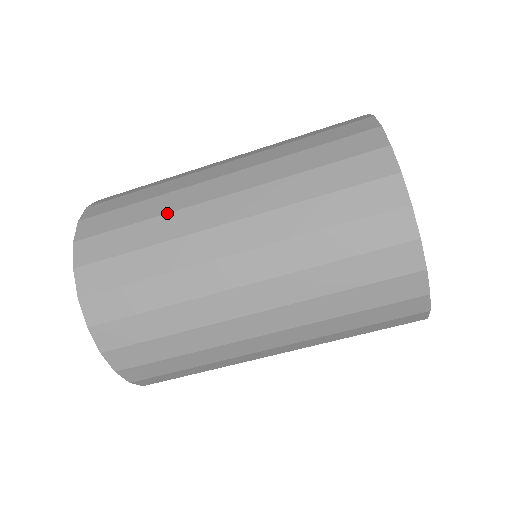
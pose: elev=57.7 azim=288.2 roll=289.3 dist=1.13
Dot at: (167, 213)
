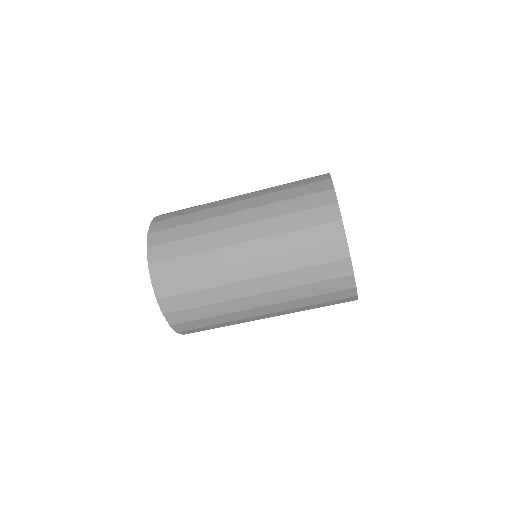
Dot at: (209, 203)
